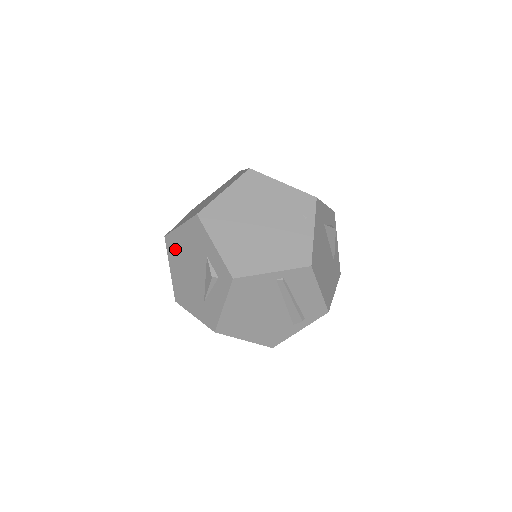
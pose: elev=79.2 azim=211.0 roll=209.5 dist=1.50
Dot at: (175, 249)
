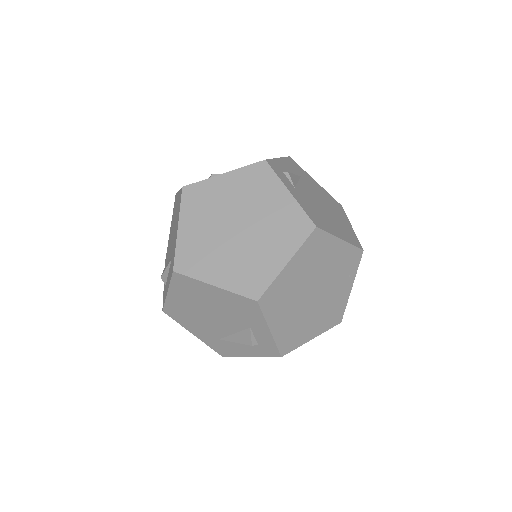
Dot at: (190, 291)
